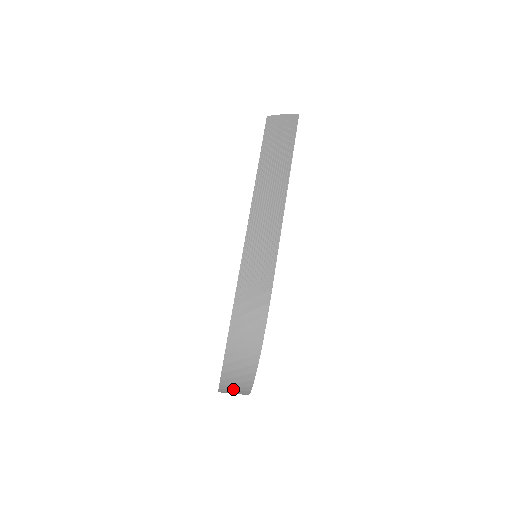
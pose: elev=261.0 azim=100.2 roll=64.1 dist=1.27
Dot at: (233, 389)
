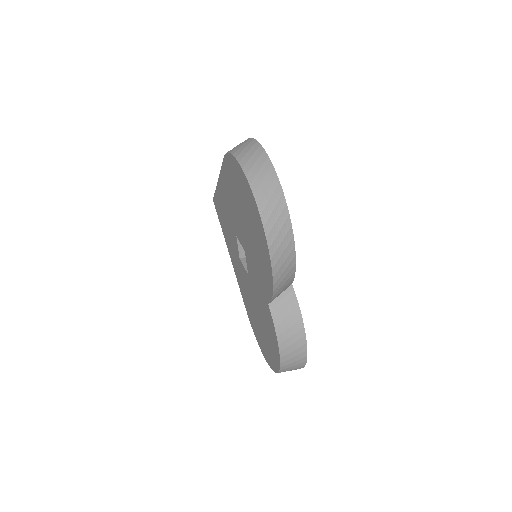
Dot at: (255, 166)
